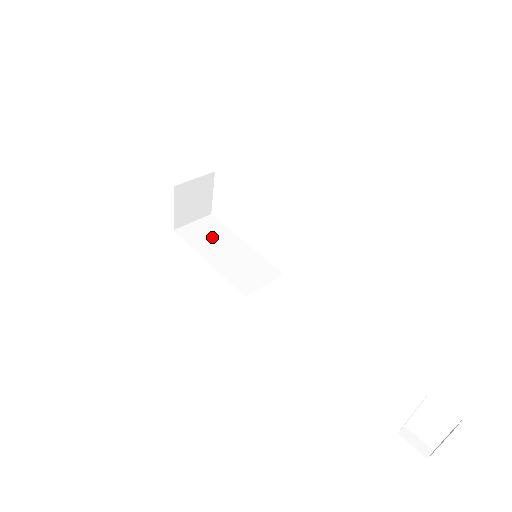
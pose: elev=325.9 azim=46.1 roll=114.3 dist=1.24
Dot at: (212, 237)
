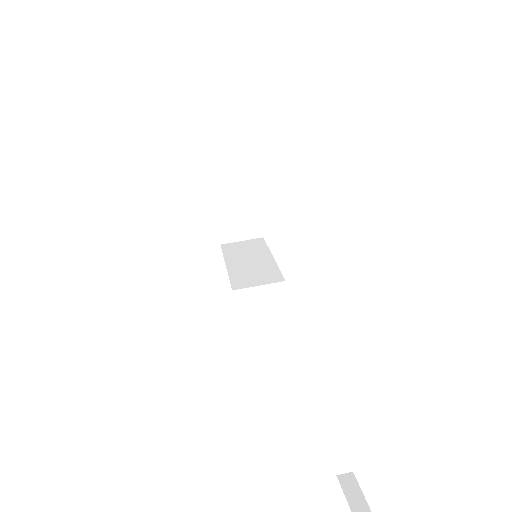
Dot at: (247, 251)
